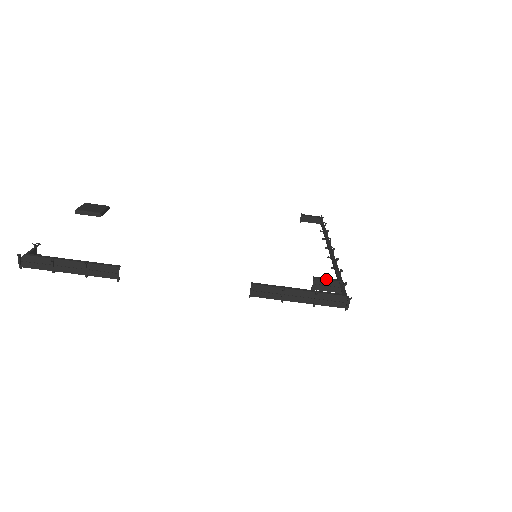
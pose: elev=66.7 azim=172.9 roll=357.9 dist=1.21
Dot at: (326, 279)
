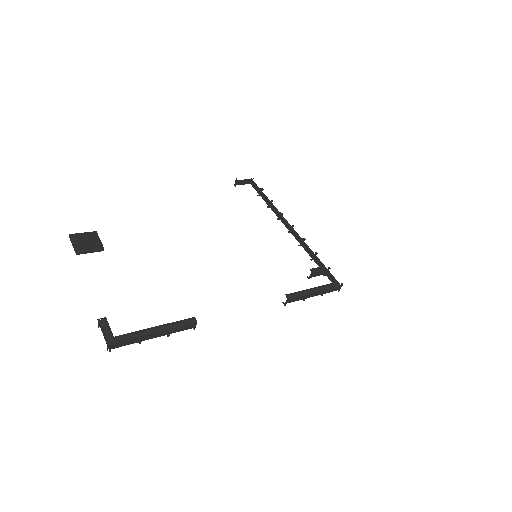
Dot at: (318, 269)
